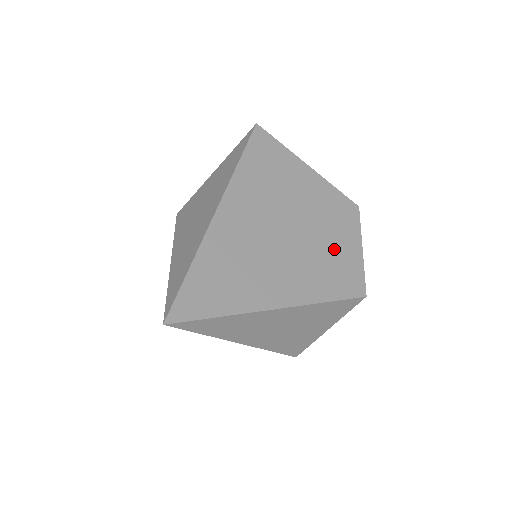
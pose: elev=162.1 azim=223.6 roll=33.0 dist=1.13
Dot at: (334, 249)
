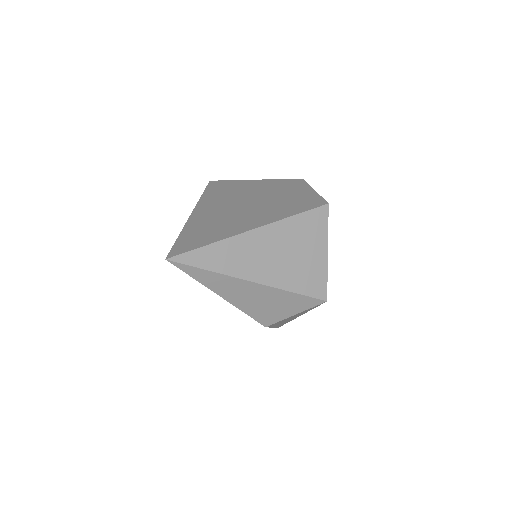
Dot at: (290, 197)
